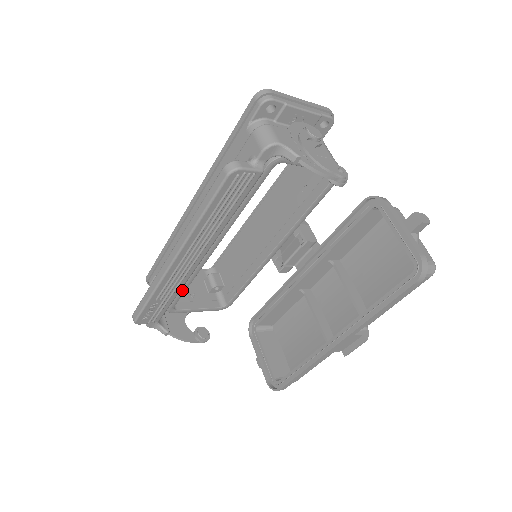
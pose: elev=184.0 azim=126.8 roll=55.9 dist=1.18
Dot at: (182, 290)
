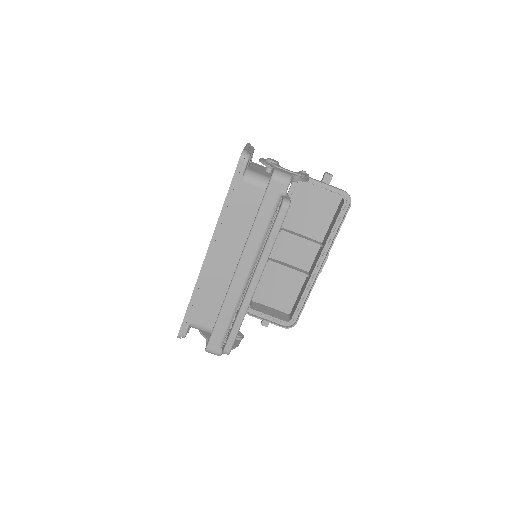
Dot at: occluded
